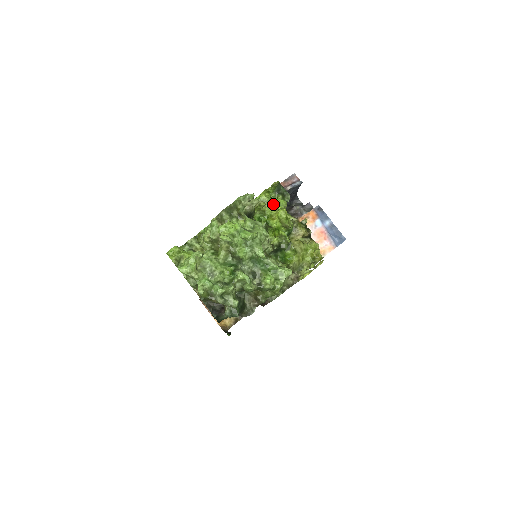
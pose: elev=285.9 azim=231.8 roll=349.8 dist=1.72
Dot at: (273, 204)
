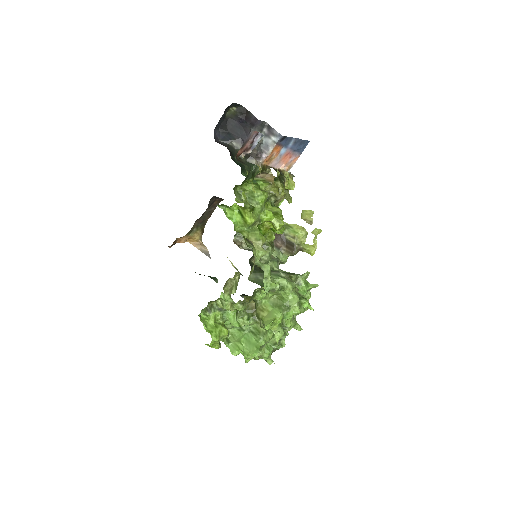
Dot at: (262, 217)
